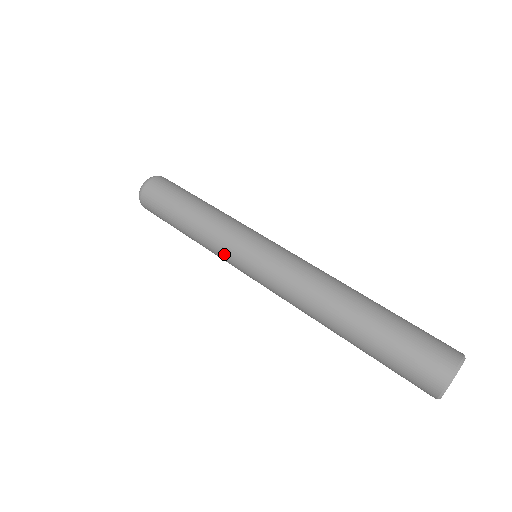
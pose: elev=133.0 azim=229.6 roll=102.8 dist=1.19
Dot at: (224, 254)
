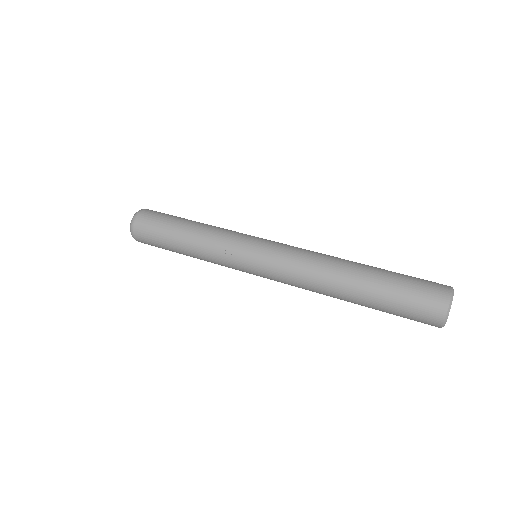
Dot at: (229, 253)
